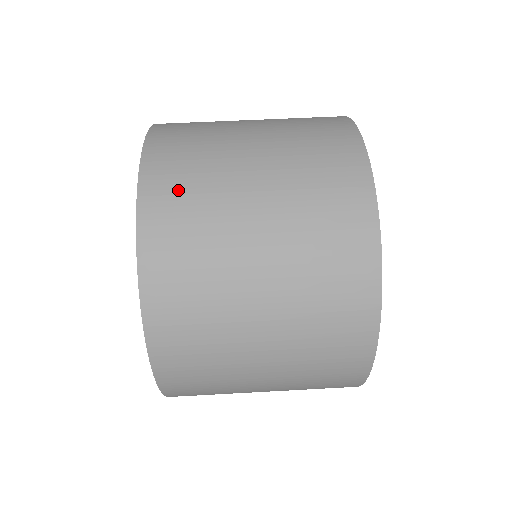
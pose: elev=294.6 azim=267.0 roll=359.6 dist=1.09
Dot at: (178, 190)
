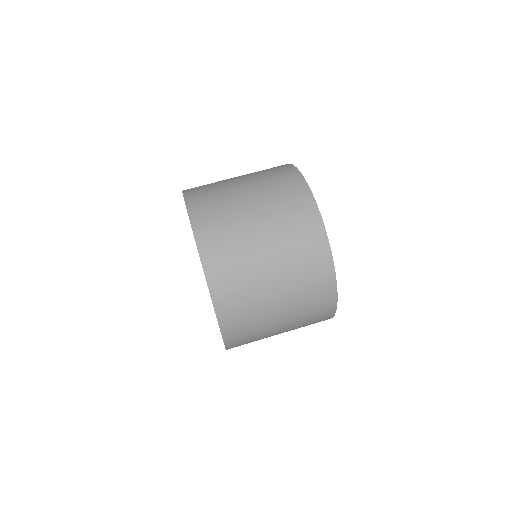
Dot at: (207, 204)
